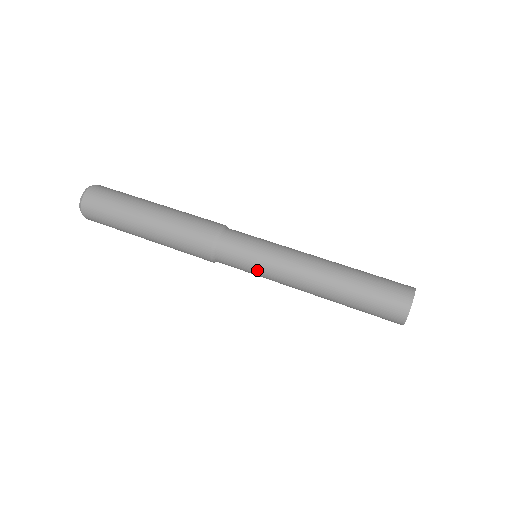
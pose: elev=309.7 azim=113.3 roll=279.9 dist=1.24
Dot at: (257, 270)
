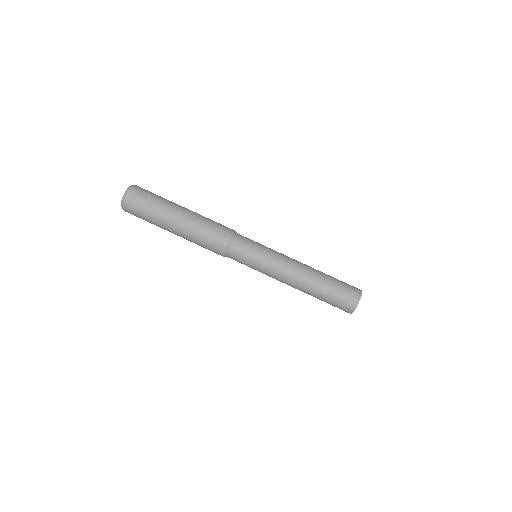
Dot at: (258, 266)
